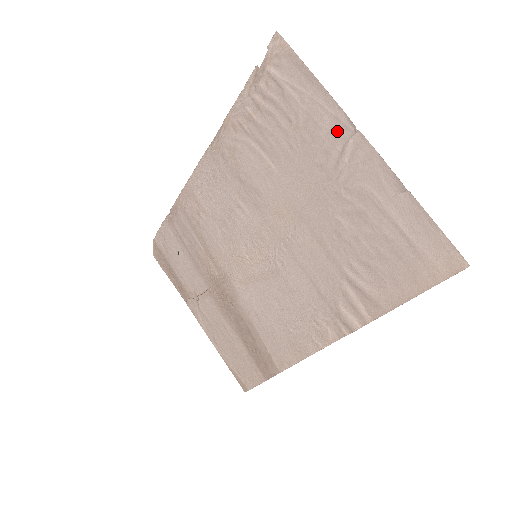
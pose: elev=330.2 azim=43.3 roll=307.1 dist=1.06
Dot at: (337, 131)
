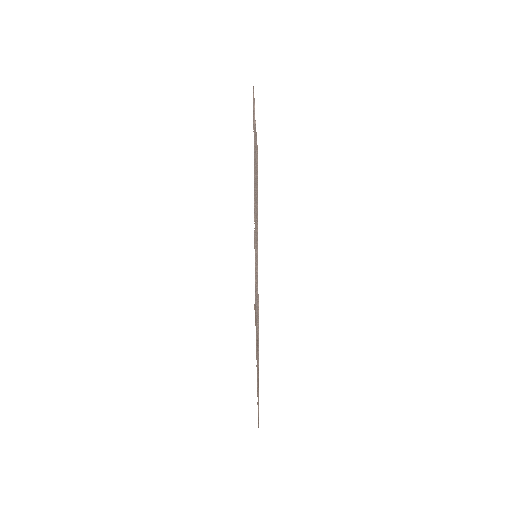
Dot at: occluded
